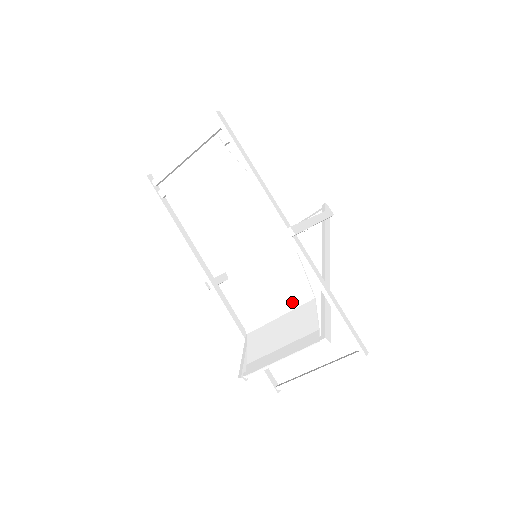
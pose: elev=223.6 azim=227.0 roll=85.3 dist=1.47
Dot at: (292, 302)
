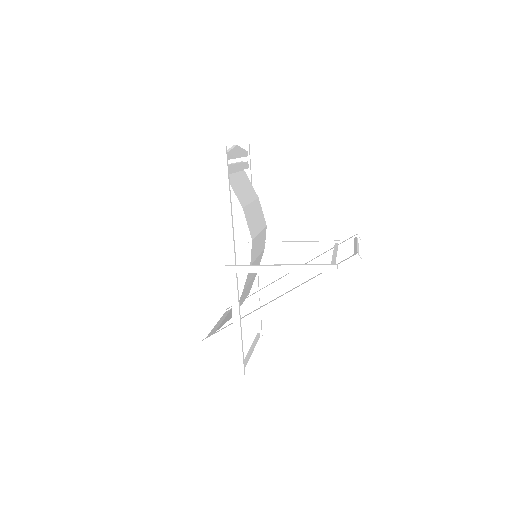
Dot at: occluded
